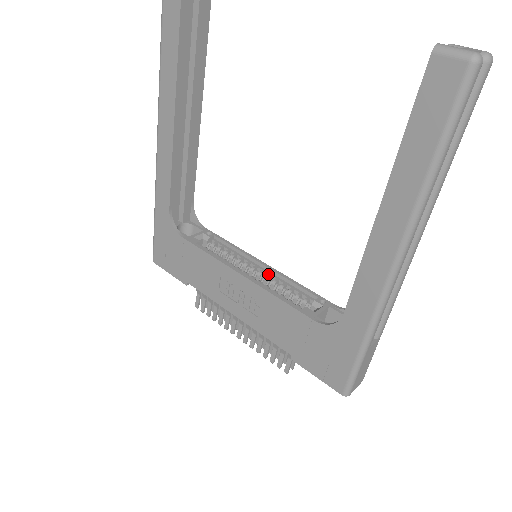
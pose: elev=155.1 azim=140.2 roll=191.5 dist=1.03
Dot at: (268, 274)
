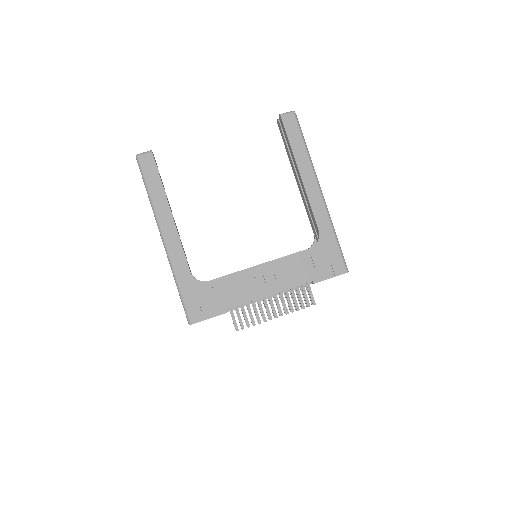
Dot at: occluded
